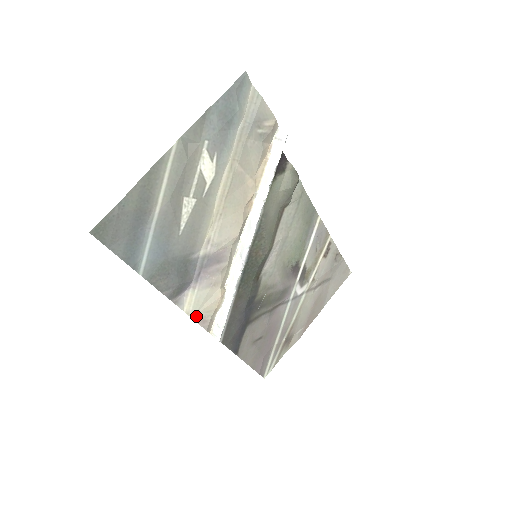
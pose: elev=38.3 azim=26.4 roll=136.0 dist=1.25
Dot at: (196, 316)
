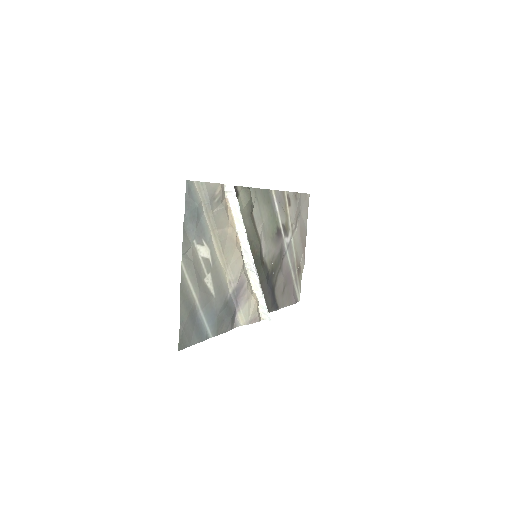
Dot at: (250, 321)
